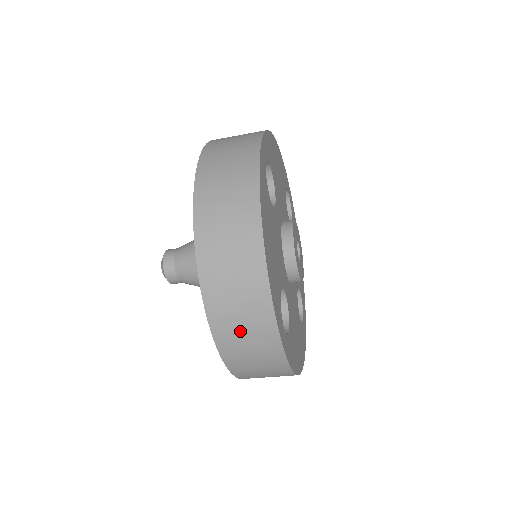
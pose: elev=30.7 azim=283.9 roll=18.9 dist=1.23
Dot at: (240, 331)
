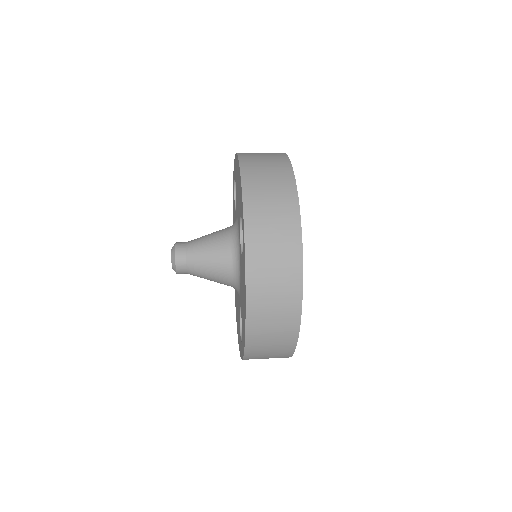
Dot at: (265, 355)
